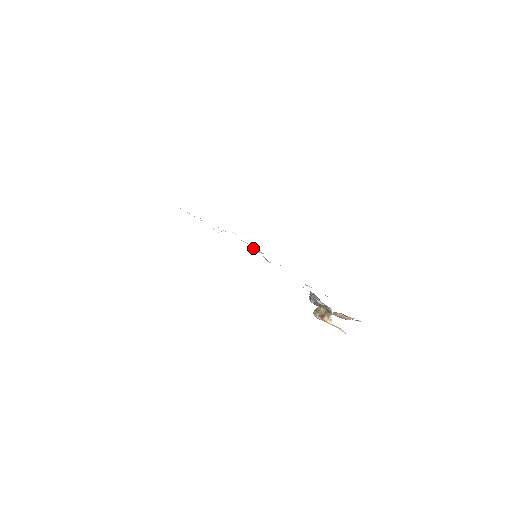
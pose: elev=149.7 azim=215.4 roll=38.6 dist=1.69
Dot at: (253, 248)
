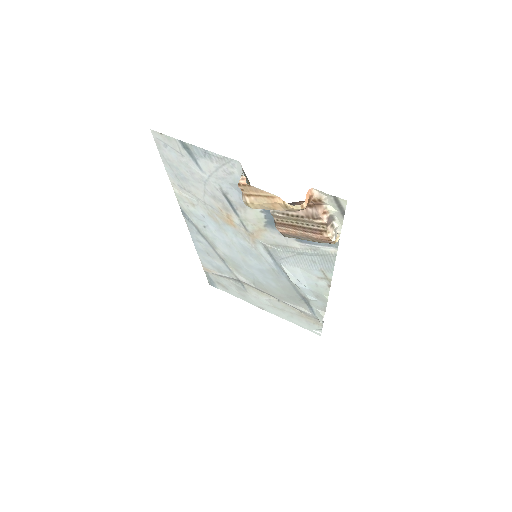
Dot at: (317, 317)
